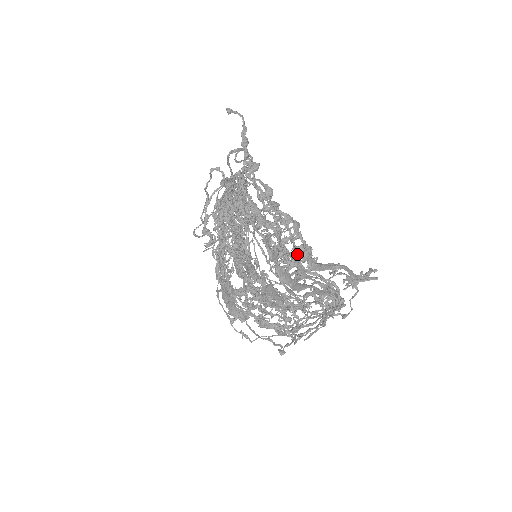
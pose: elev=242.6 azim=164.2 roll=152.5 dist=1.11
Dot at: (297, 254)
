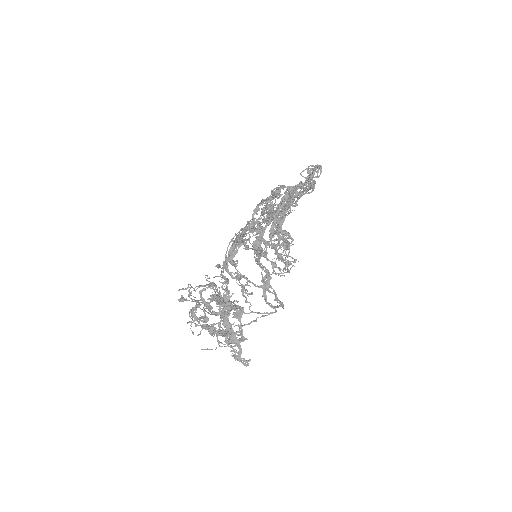
Dot at: occluded
